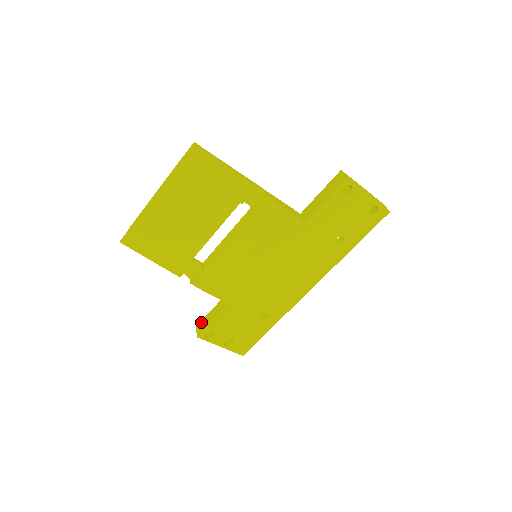
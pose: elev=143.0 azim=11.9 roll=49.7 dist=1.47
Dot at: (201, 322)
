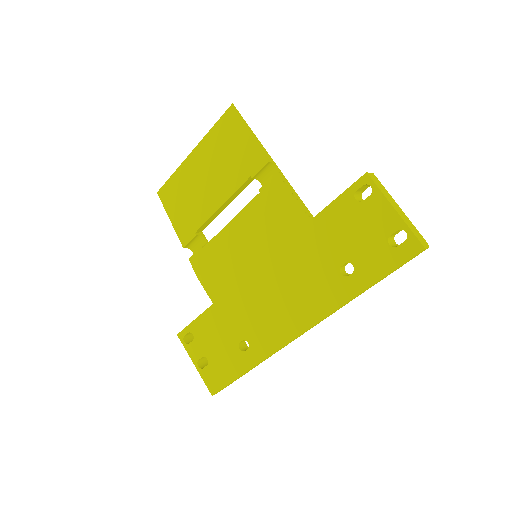
Dot at: occluded
